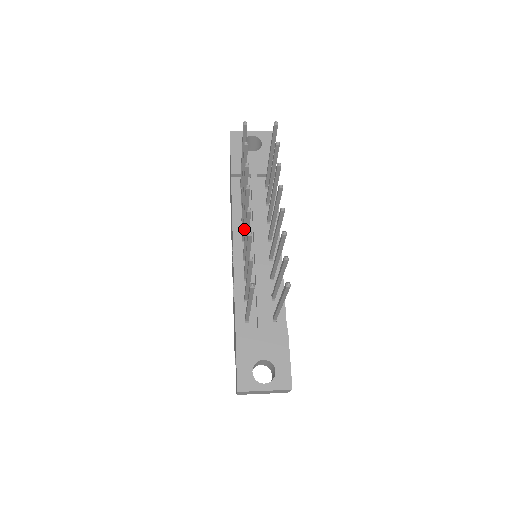
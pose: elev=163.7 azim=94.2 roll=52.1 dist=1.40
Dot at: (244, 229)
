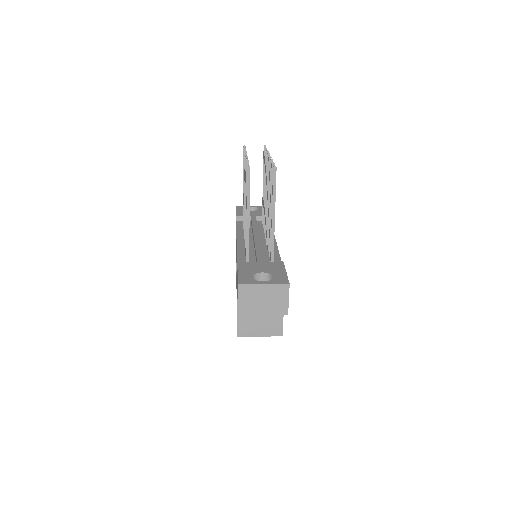
Dot at: occluded
